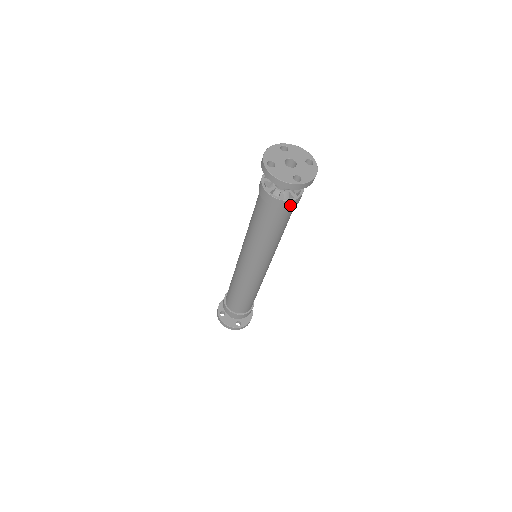
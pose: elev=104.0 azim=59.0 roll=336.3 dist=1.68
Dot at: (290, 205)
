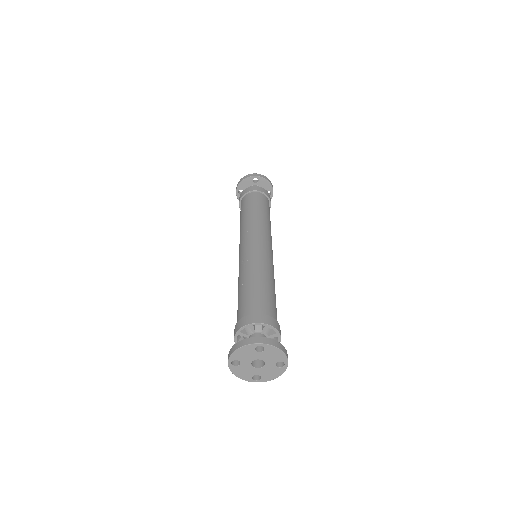
Dot at: occluded
